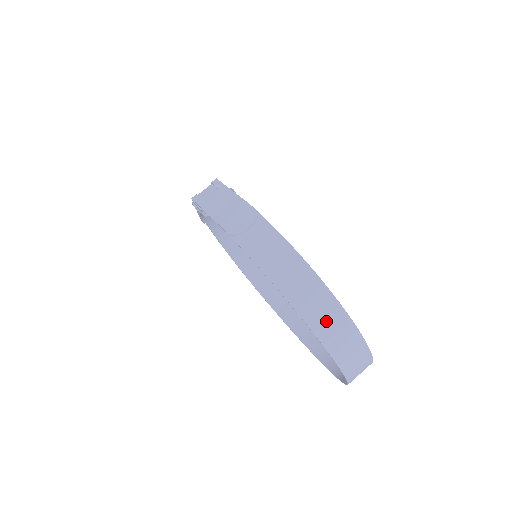
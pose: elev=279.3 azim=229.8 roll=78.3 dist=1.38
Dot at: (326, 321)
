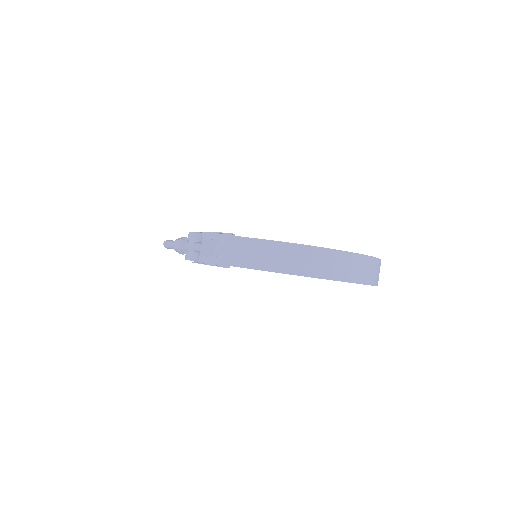
Dot at: (366, 272)
